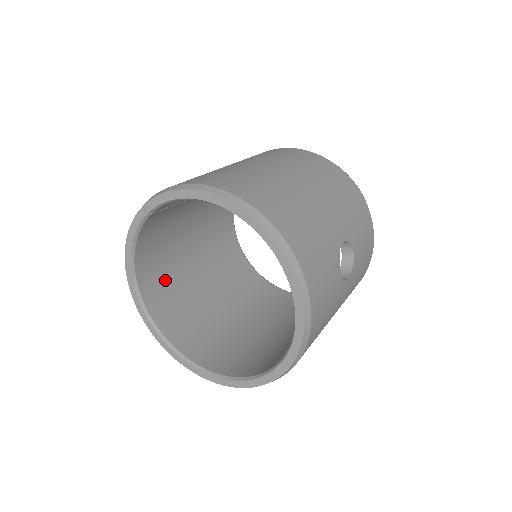
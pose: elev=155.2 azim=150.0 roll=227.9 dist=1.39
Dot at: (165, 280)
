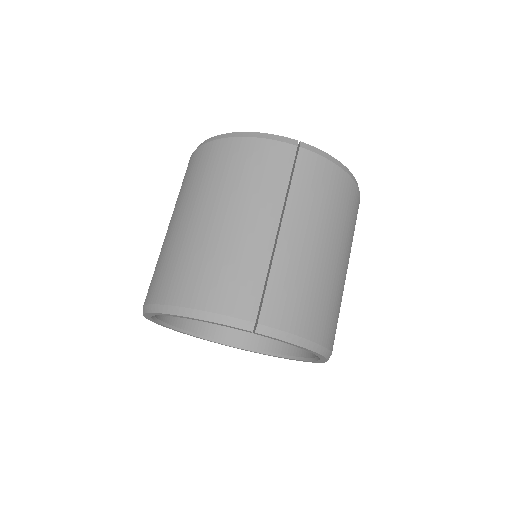
Dot at: occluded
